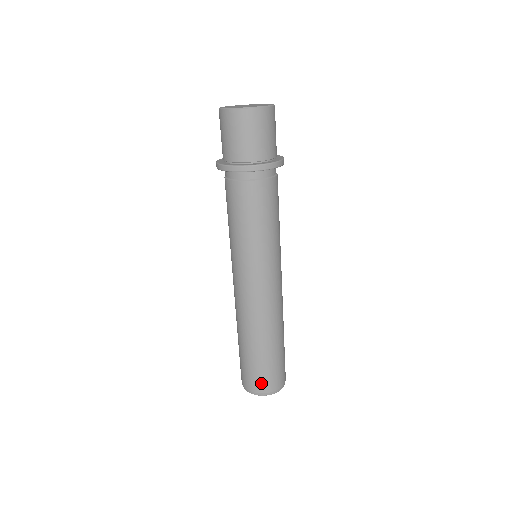
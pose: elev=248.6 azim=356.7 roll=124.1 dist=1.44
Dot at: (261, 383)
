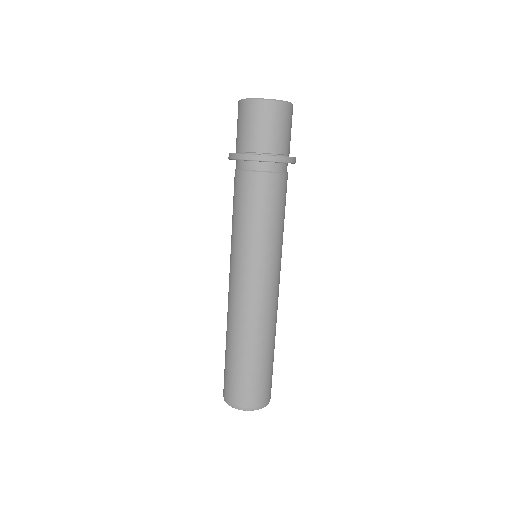
Dot at: (263, 394)
